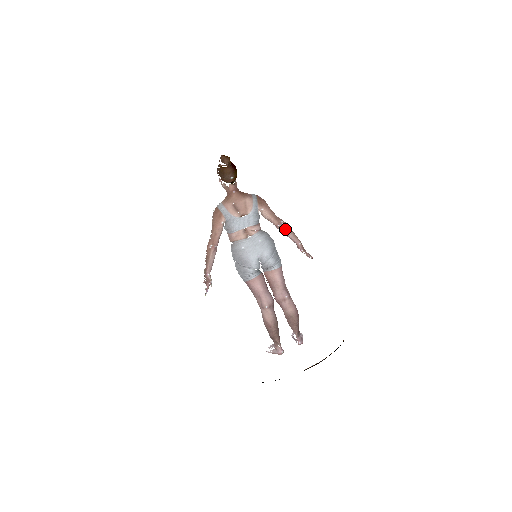
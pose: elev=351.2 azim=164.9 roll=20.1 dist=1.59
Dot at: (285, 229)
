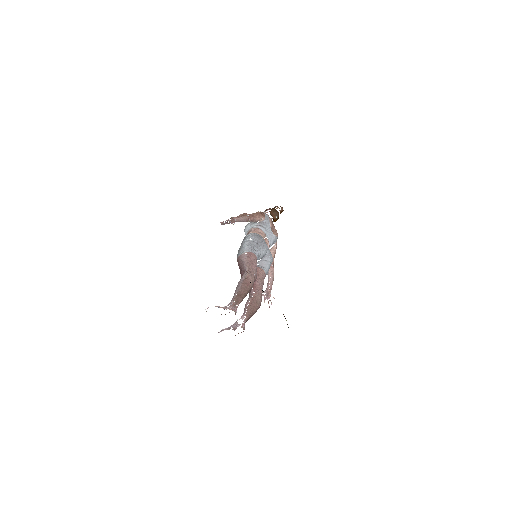
Dot at: (273, 271)
